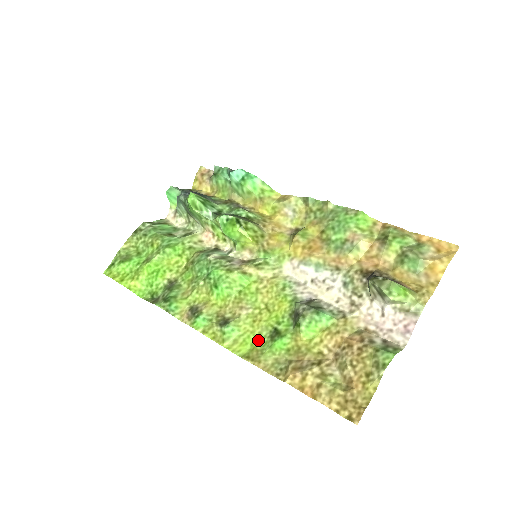
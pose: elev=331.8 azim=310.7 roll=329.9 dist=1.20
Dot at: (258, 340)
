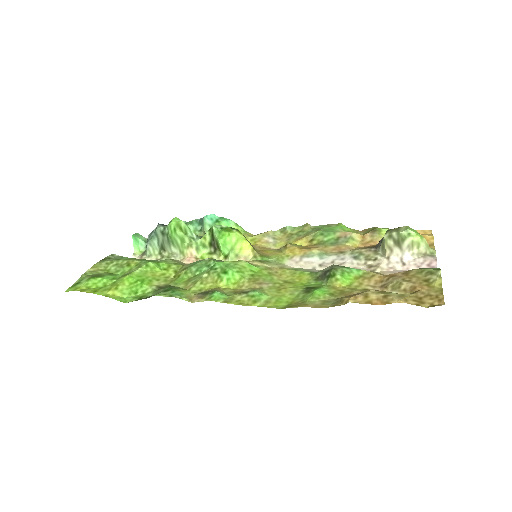
Dot at: (292, 298)
